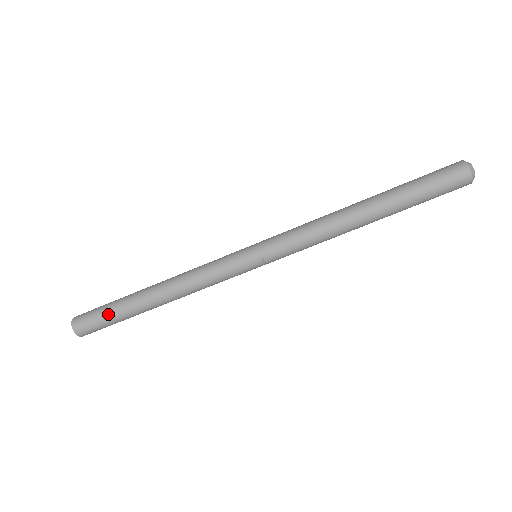
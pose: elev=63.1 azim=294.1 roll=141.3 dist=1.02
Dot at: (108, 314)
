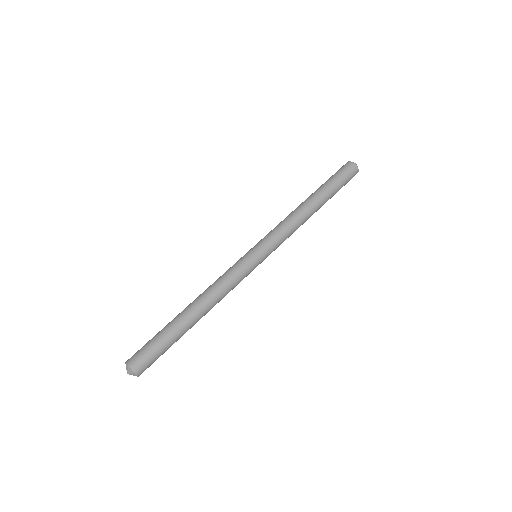
Dot at: (155, 336)
